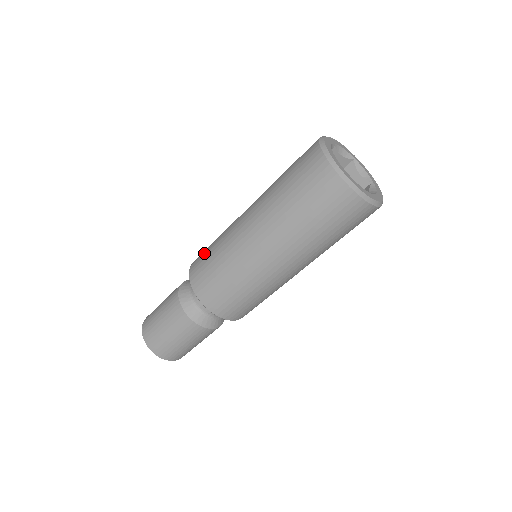
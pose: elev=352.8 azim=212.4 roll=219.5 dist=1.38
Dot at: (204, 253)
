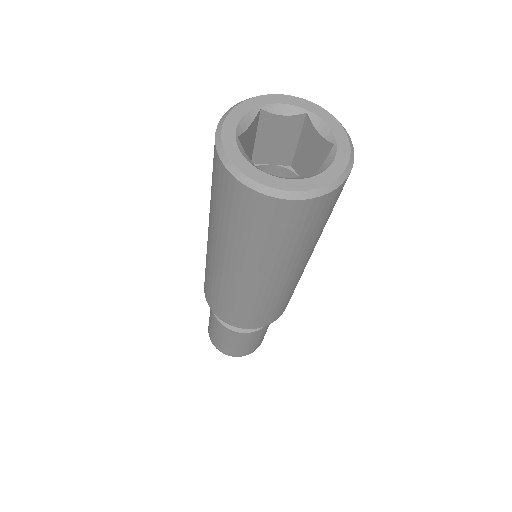
Dot at: occluded
